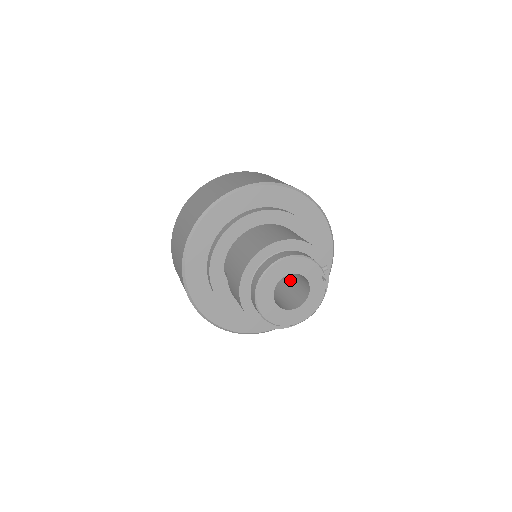
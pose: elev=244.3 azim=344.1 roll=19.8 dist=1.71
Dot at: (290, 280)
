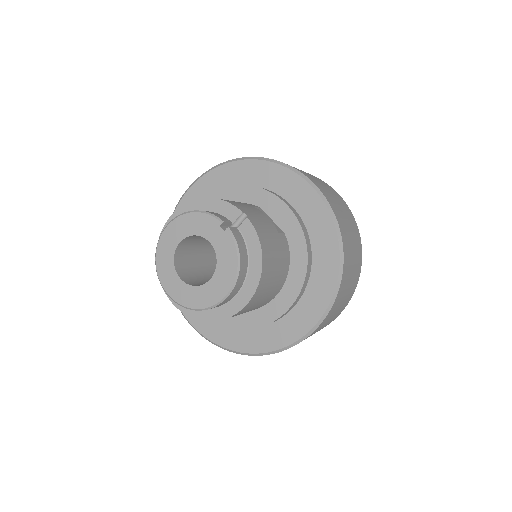
Dot at: occluded
